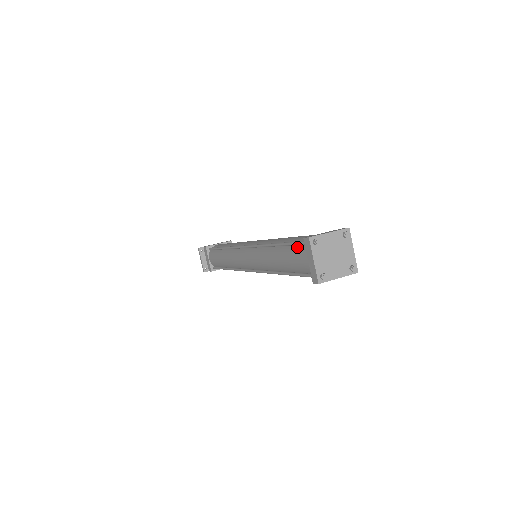
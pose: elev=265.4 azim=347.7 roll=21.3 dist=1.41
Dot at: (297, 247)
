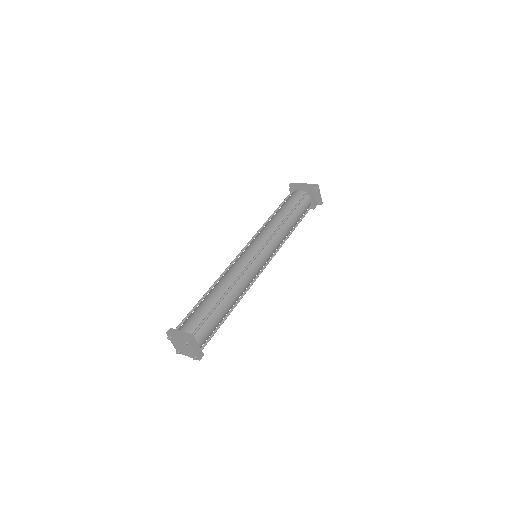
Dot at: occluded
